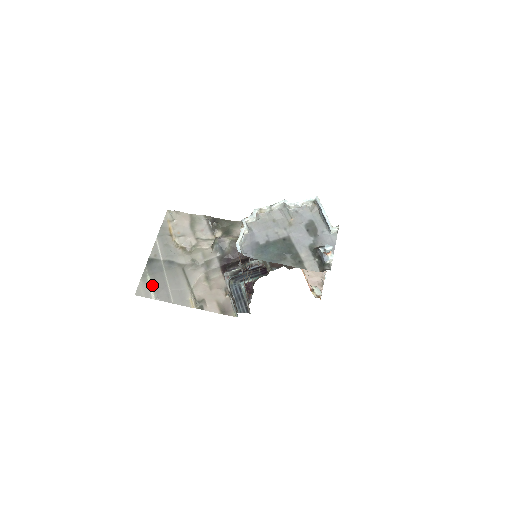
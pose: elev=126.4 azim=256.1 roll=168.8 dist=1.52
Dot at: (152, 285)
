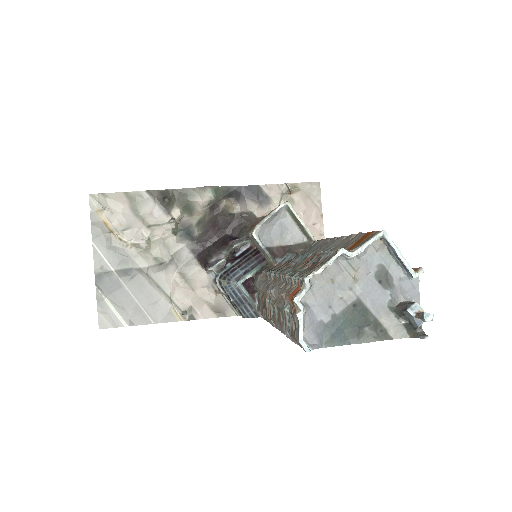
Dot at: (116, 309)
